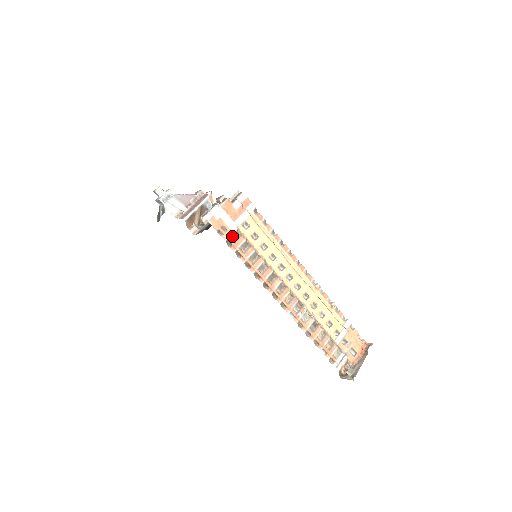
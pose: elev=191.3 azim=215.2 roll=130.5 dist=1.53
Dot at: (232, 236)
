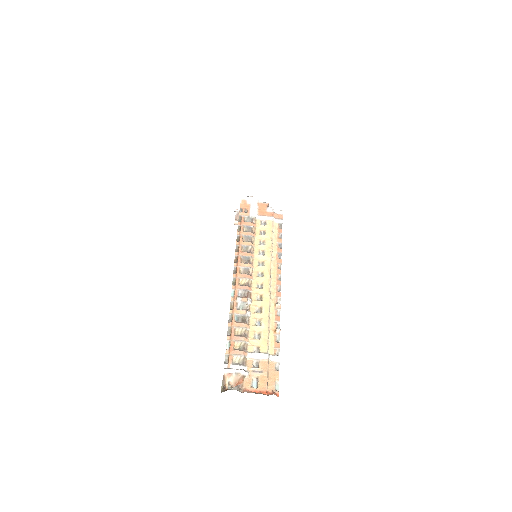
Dot at: (247, 218)
